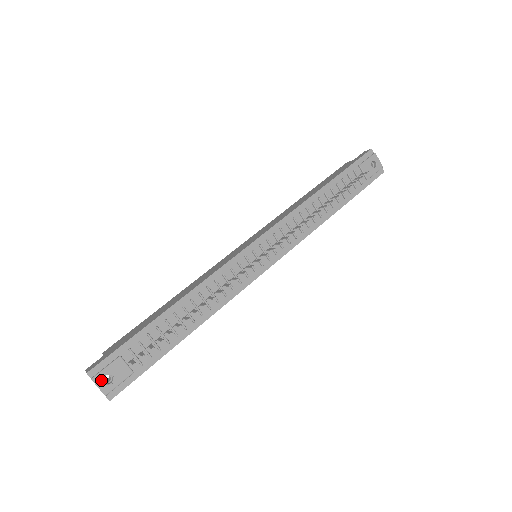
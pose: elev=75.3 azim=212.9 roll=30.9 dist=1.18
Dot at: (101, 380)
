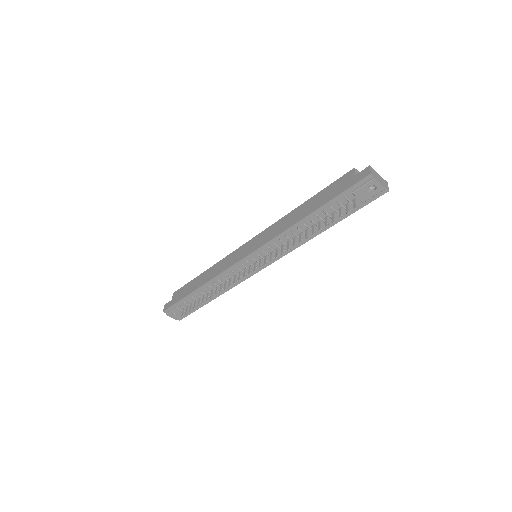
Dot at: (171, 315)
